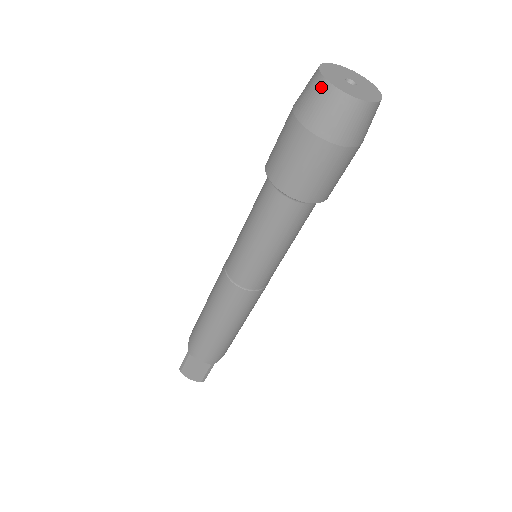
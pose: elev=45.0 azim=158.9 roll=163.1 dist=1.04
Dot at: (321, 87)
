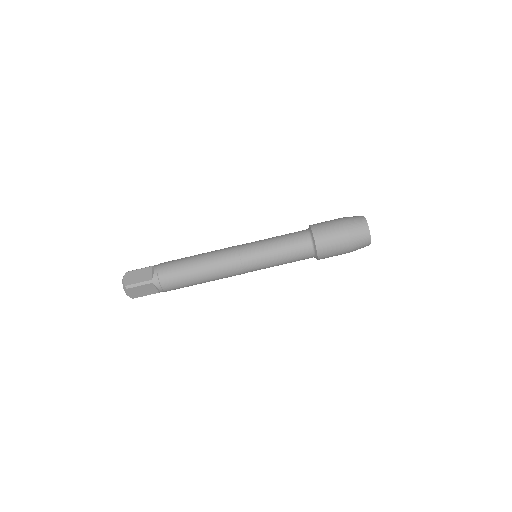
Dot at: (360, 216)
